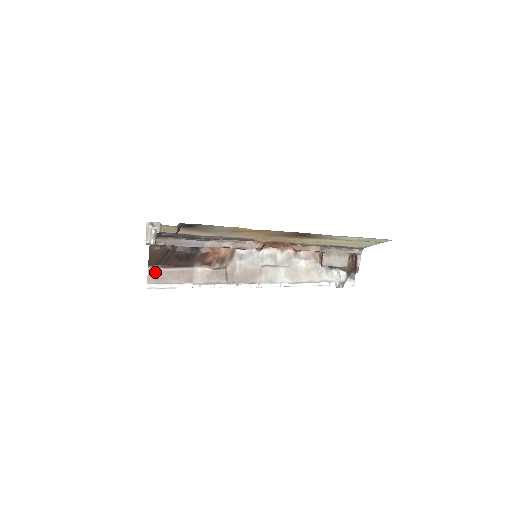
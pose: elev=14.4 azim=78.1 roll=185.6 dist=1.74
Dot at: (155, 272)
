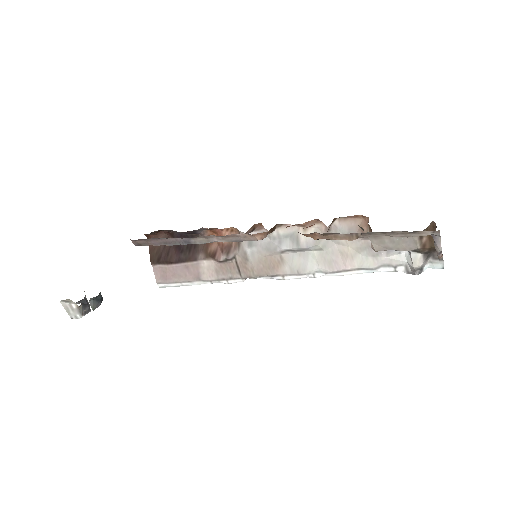
Dot at: (160, 269)
